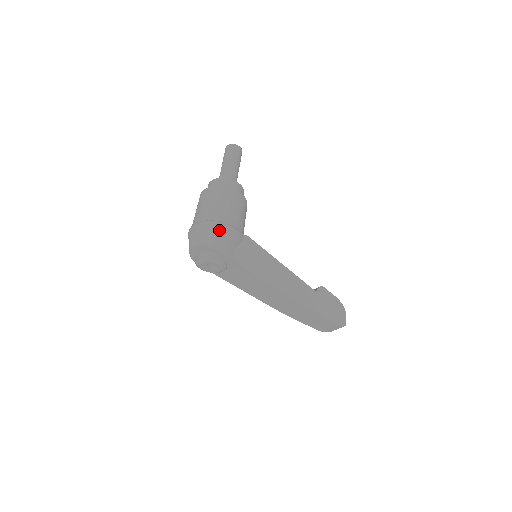
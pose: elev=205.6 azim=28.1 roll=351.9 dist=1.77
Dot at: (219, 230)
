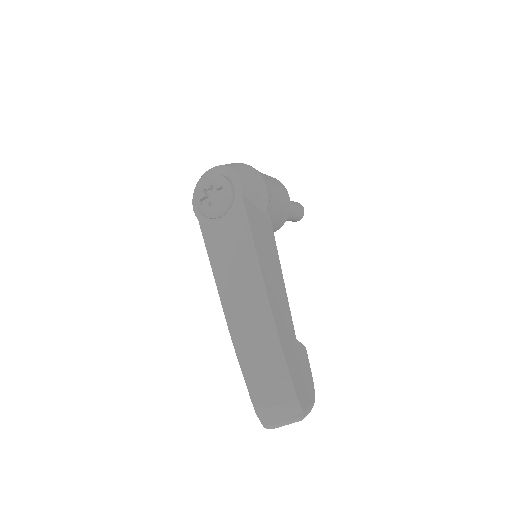
Dot at: (255, 174)
